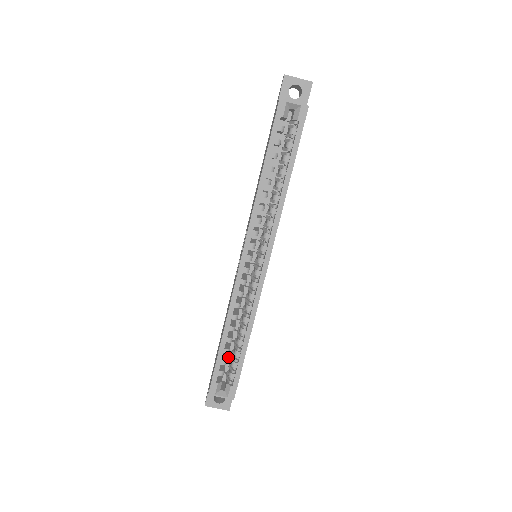
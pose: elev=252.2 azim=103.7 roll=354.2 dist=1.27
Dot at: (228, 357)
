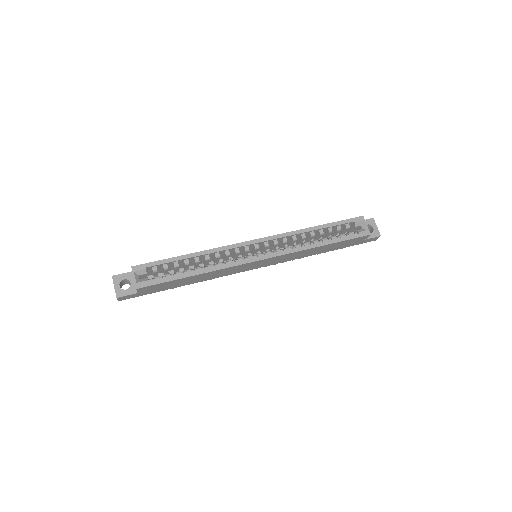
Dot at: occluded
